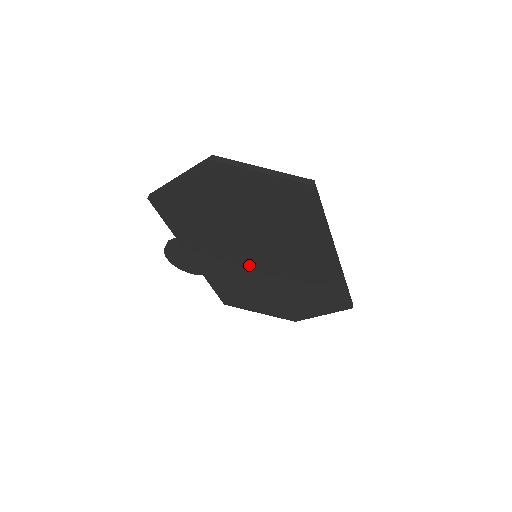
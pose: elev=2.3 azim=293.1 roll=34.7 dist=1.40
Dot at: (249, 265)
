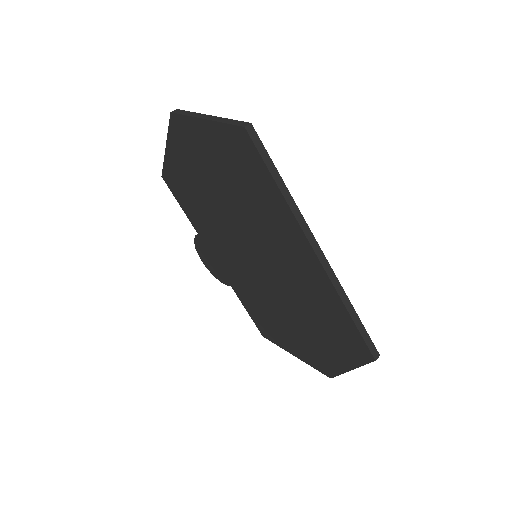
Dot at: (254, 270)
